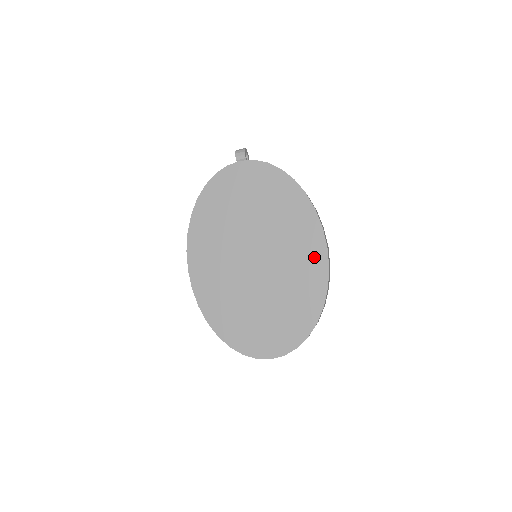
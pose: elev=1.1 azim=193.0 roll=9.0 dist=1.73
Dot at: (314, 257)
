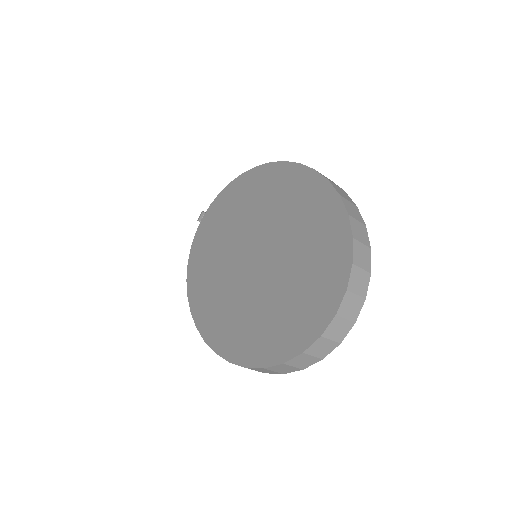
Dot at: (296, 183)
